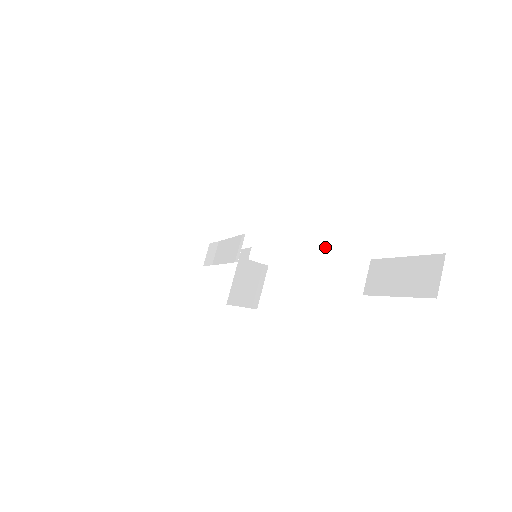
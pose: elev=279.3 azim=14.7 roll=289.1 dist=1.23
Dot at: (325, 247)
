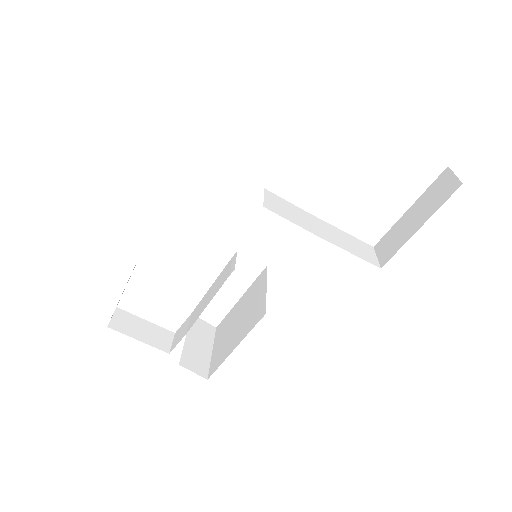
Dot at: (330, 225)
